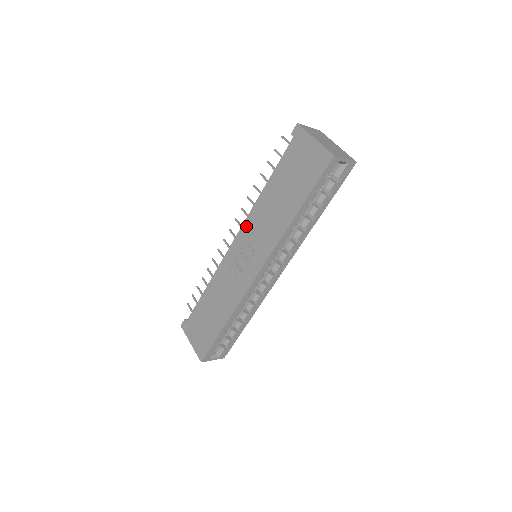
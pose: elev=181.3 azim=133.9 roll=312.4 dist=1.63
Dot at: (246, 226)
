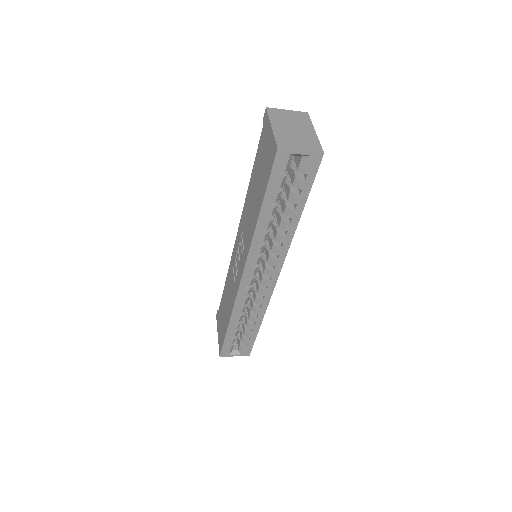
Dot at: (241, 223)
